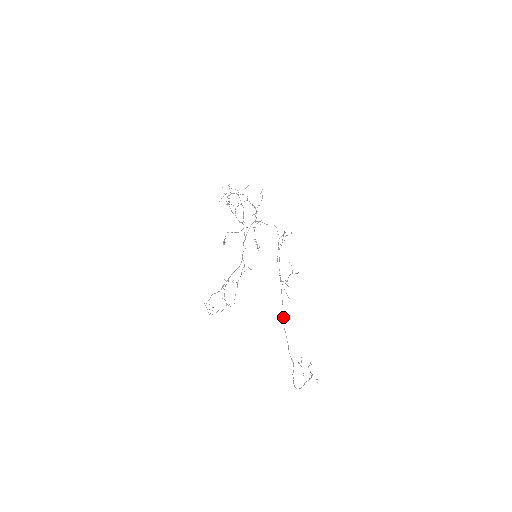
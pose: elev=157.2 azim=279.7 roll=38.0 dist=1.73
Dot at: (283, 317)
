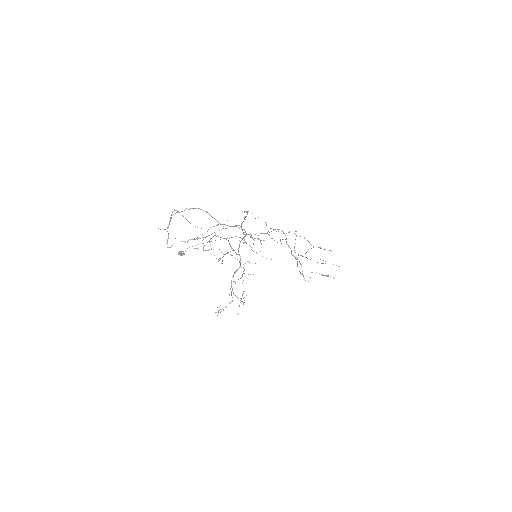
Dot at: occluded
